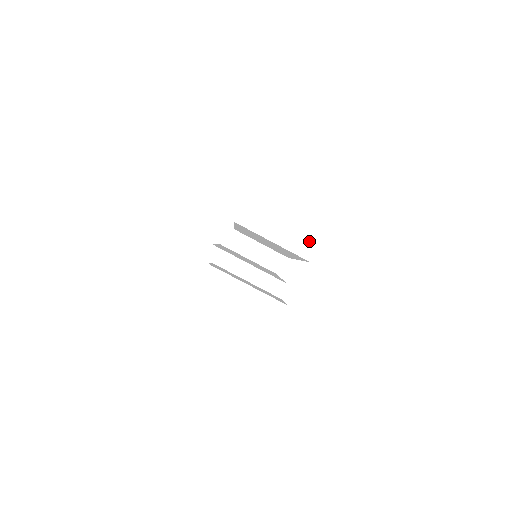
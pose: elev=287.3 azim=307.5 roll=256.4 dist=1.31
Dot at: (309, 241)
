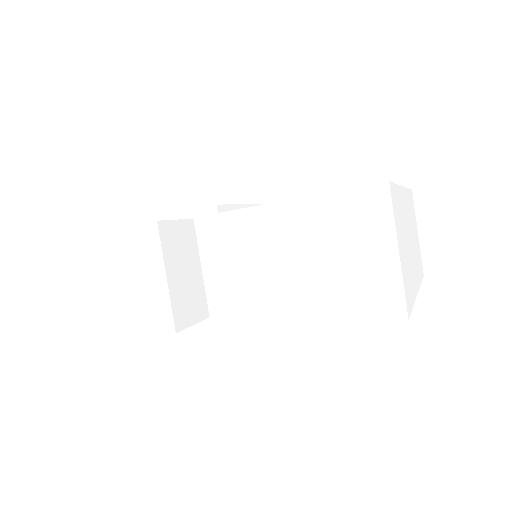
Dot at: (249, 314)
